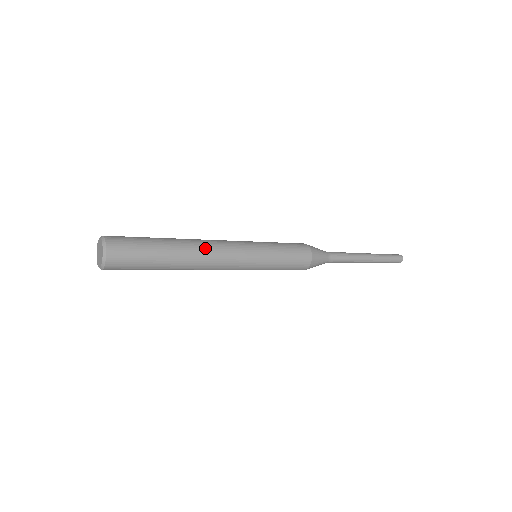
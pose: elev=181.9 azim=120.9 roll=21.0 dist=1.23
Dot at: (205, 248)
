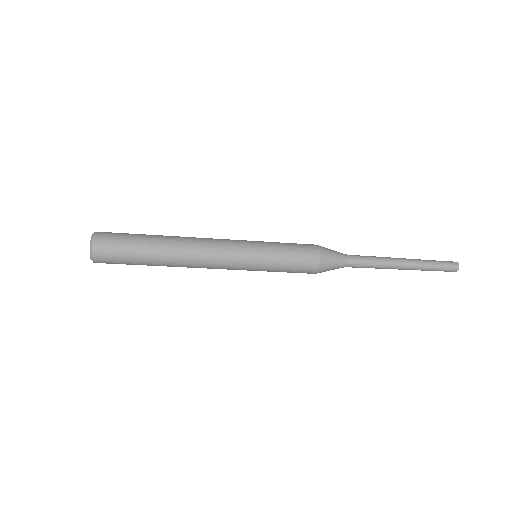
Dot at: (192, 237)
